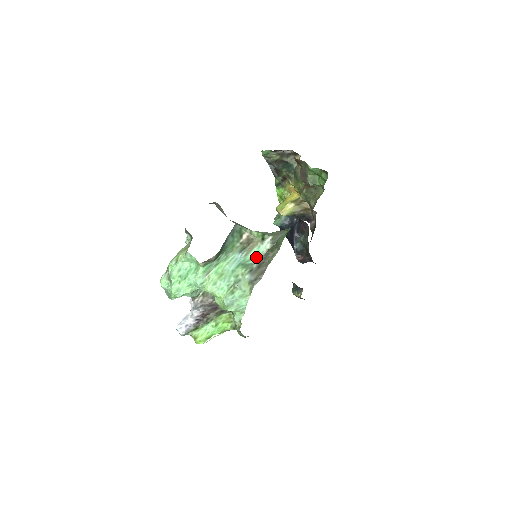
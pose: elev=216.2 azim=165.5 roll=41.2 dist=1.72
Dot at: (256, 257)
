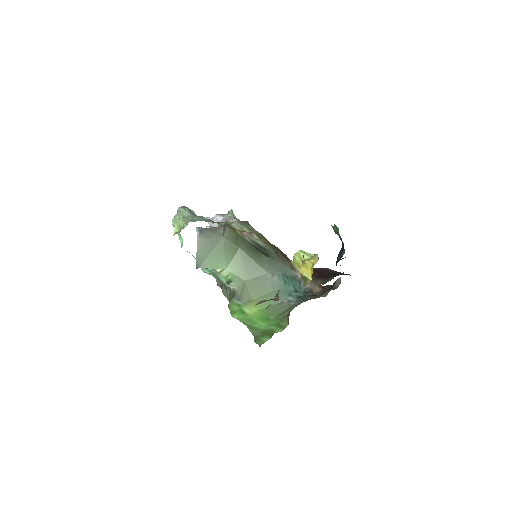
Dot at: (222, 280)
